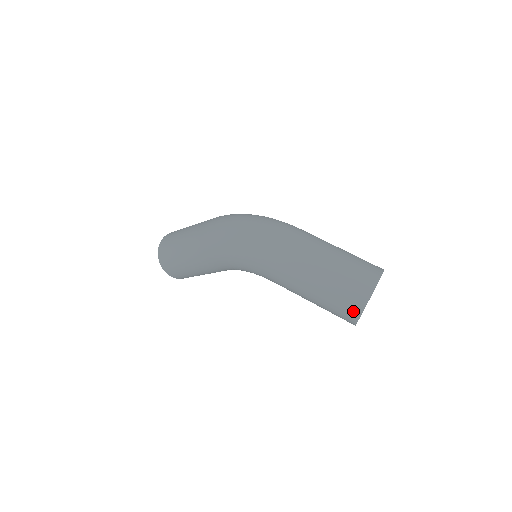
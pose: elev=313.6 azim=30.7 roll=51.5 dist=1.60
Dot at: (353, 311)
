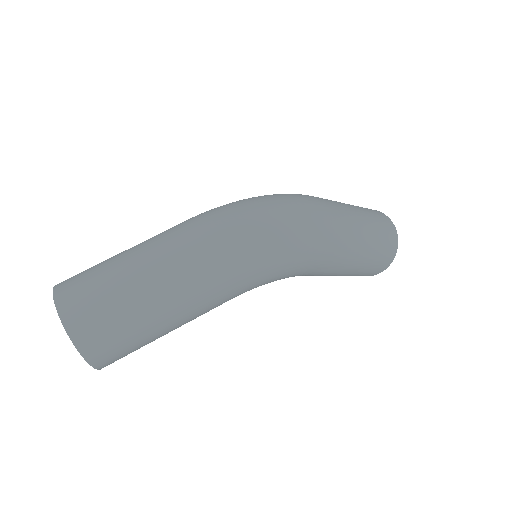
Dot at: (388, 261)
